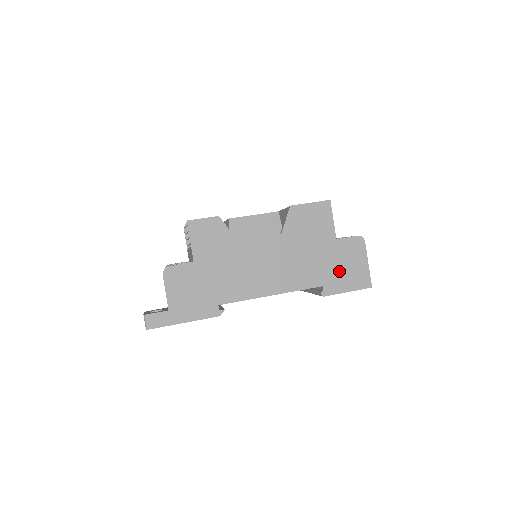
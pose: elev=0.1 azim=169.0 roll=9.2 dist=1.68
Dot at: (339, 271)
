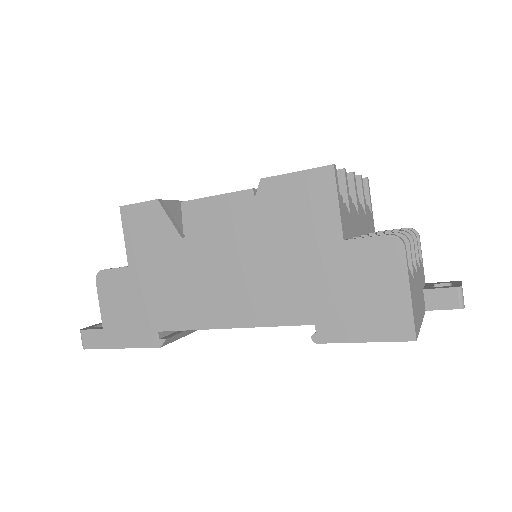
Dot at: (347, 301)
